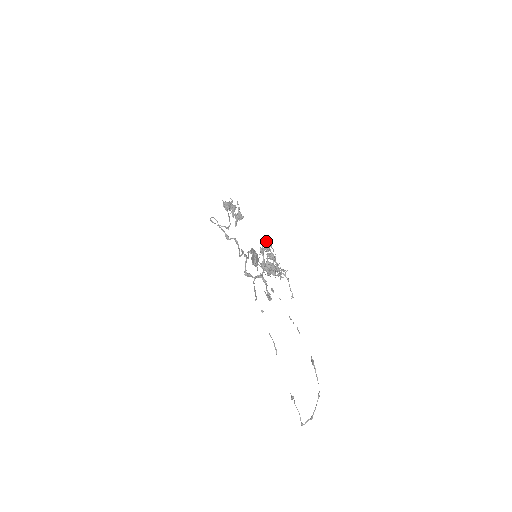
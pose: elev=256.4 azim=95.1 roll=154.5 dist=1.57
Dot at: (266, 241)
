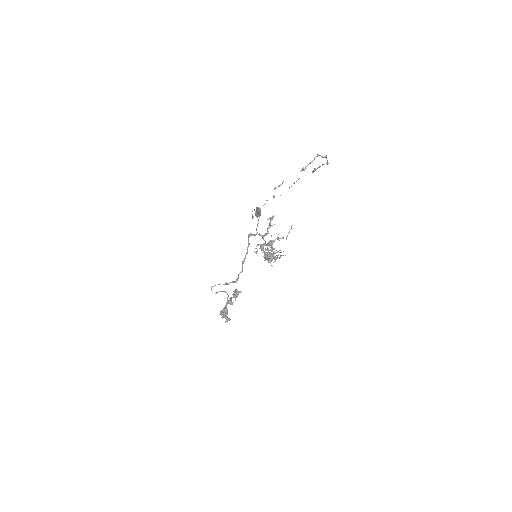
Dot at: occluded
